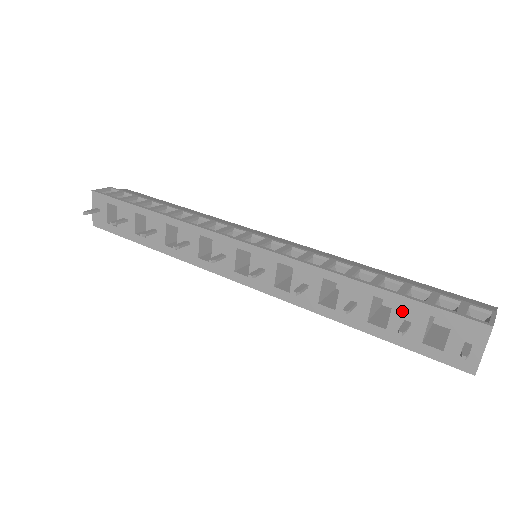
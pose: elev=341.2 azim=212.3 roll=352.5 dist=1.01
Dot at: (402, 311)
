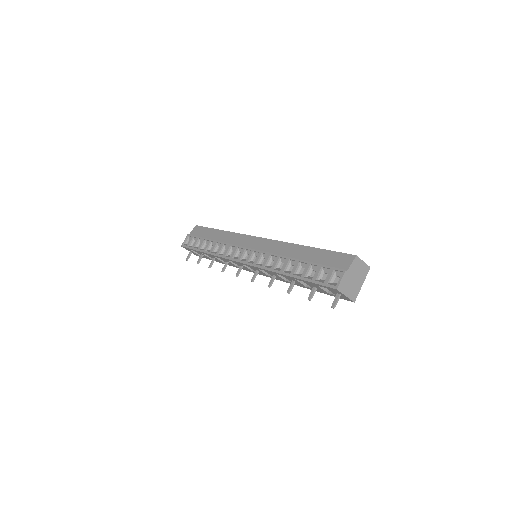
Dot at: (309, 284)
